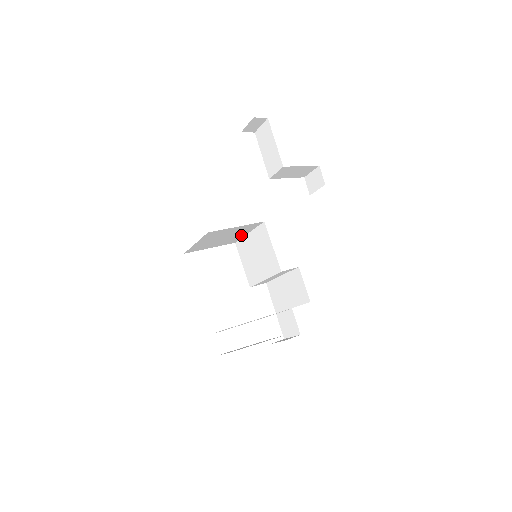
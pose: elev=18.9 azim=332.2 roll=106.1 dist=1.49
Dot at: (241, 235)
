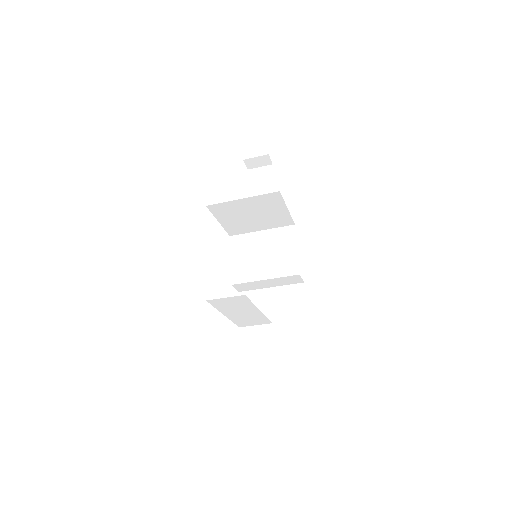
Dot at: (255, 228)
